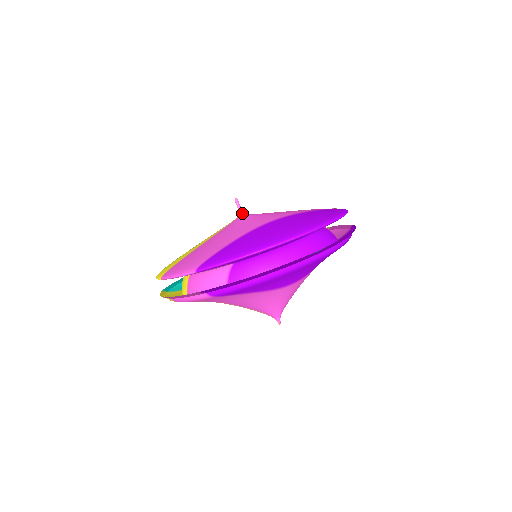
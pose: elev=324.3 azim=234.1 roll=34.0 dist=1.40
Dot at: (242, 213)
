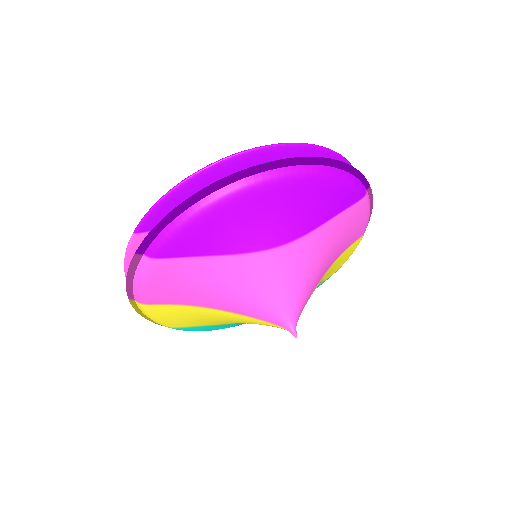
Dot at: occluded
